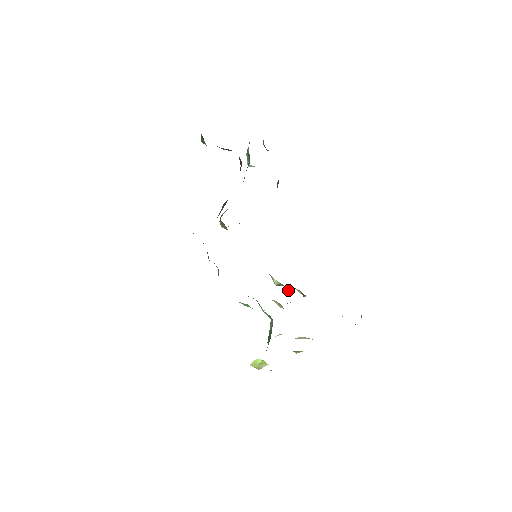
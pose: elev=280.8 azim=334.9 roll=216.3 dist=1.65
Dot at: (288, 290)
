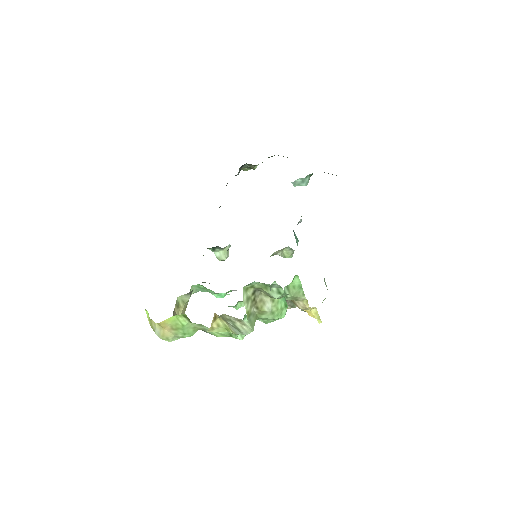
Dot at: (309, 314)
